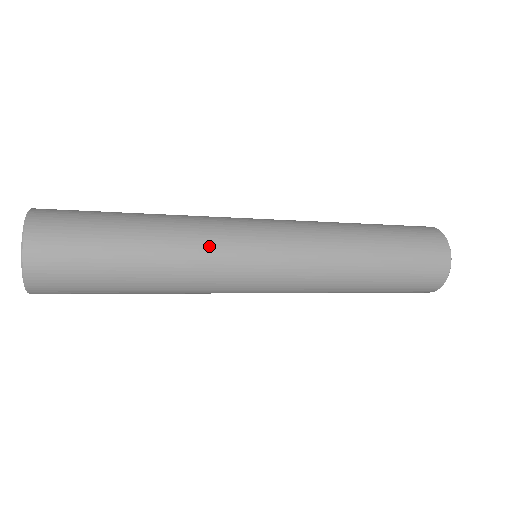
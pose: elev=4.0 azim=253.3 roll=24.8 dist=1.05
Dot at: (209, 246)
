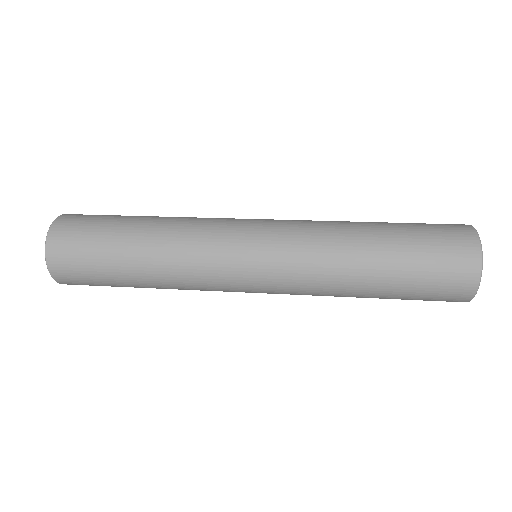
Dot at: (194, 253)
